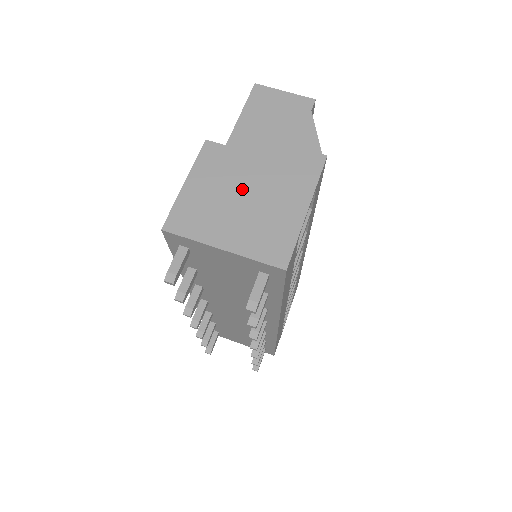
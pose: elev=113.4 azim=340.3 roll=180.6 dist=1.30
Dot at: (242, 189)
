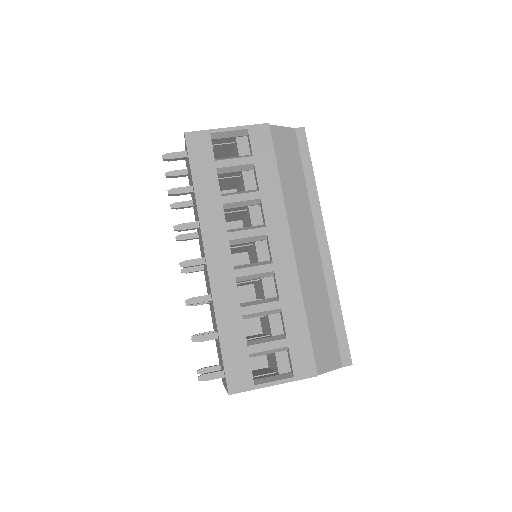
Dot at: occluded
